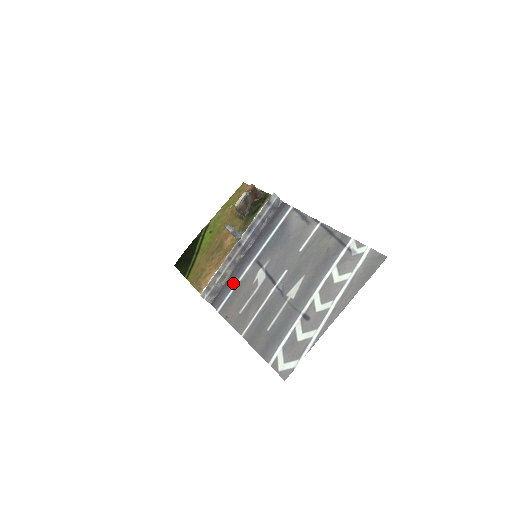
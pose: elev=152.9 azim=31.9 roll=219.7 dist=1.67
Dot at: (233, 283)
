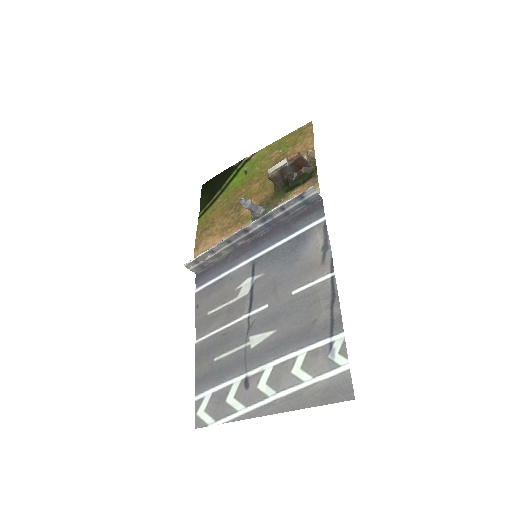
Dot at: (222, 270)
